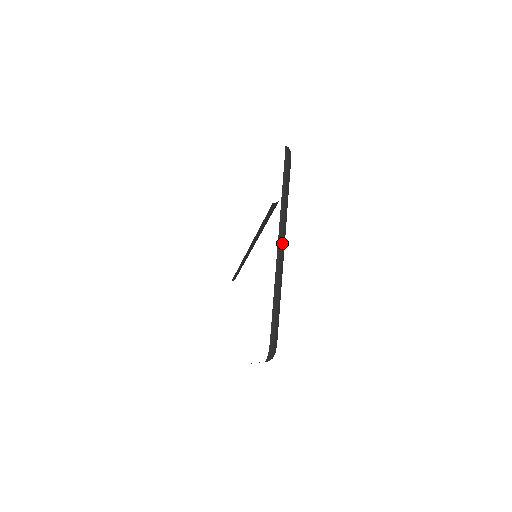
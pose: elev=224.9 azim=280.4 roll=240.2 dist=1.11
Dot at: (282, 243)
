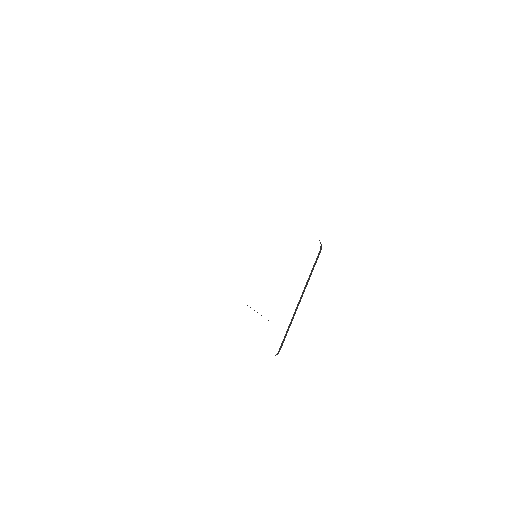
Dot at: (300, 301)
